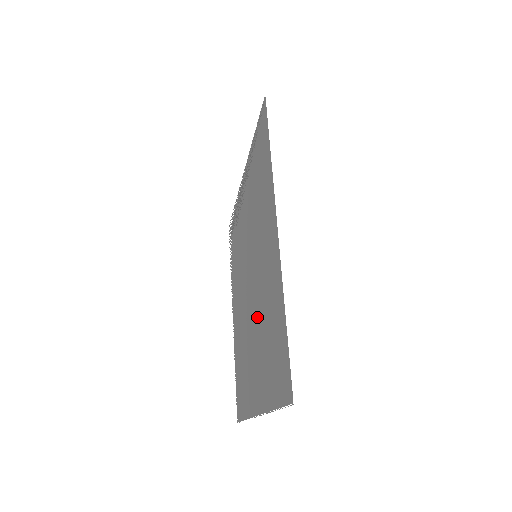
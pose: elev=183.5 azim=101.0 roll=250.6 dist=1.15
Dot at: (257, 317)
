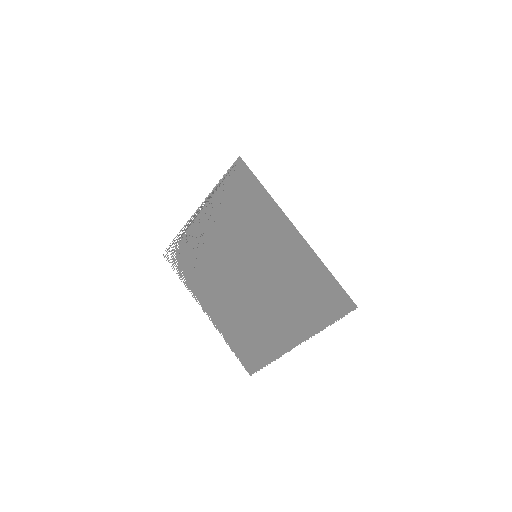
Dot at: (275, 291)
